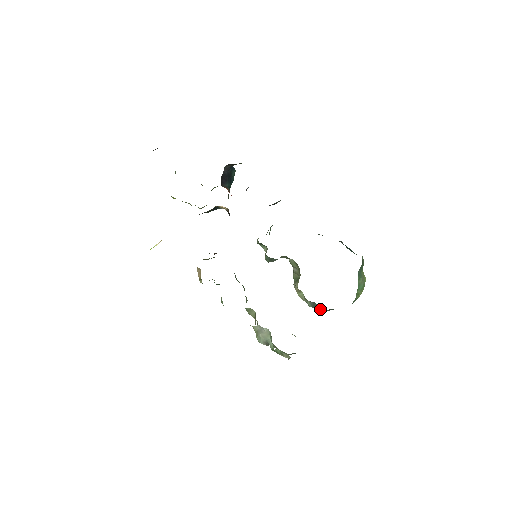
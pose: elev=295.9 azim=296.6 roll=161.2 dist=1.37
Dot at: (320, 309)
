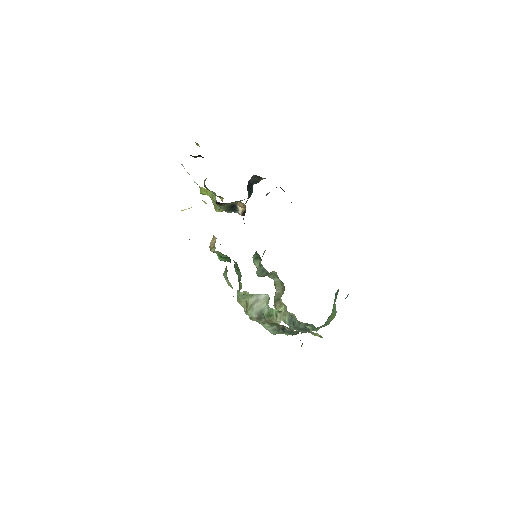
Dot at: (296, 325)
